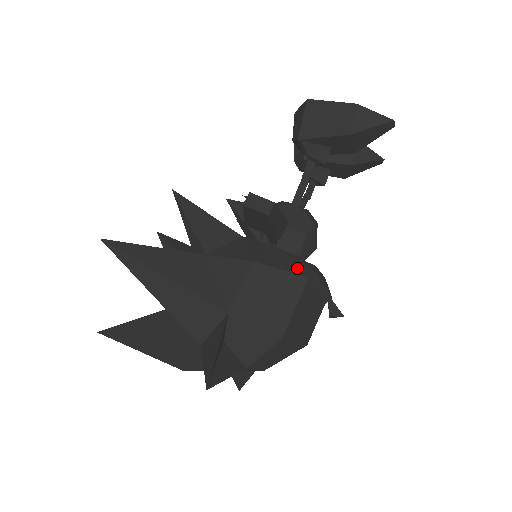
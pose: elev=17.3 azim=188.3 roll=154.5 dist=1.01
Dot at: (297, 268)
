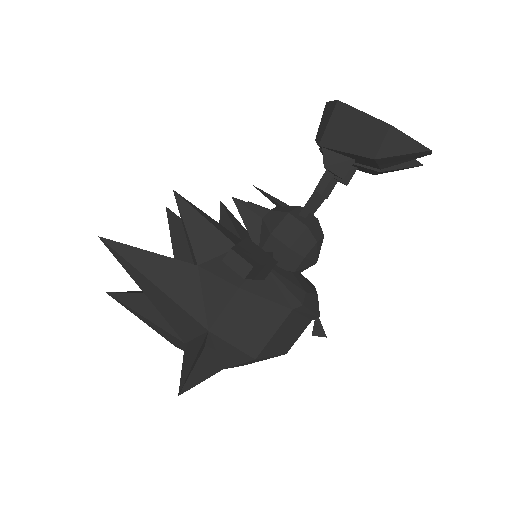
Dot at: (283, 297)
